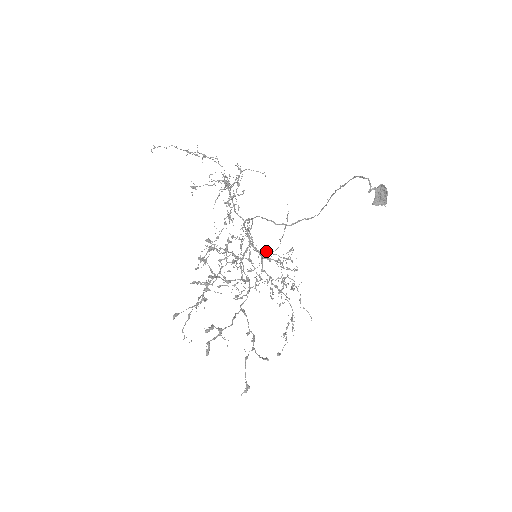
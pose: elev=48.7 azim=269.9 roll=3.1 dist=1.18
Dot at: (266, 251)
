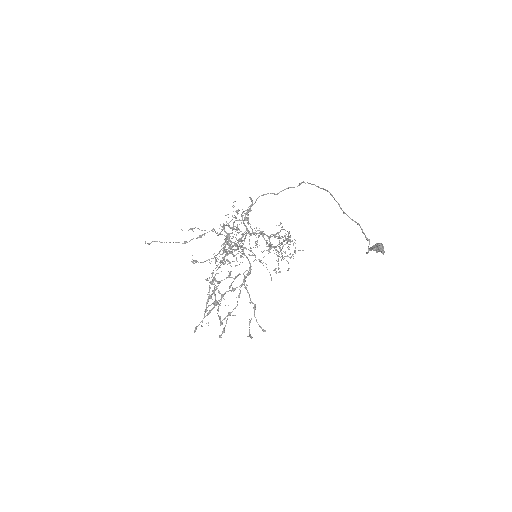
Dot at: occluded
